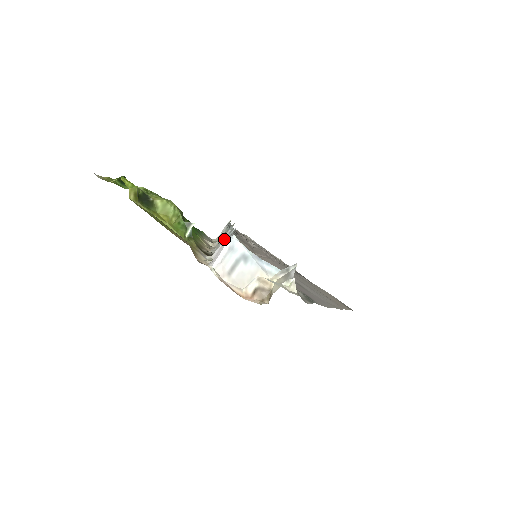
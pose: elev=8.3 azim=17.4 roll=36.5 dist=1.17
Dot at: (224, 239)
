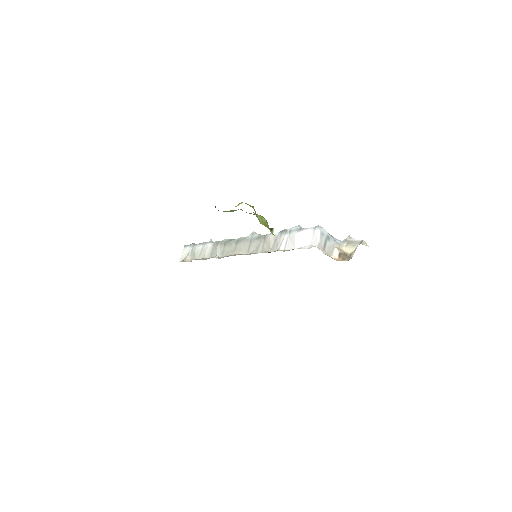
Dot at: (278, 238)
